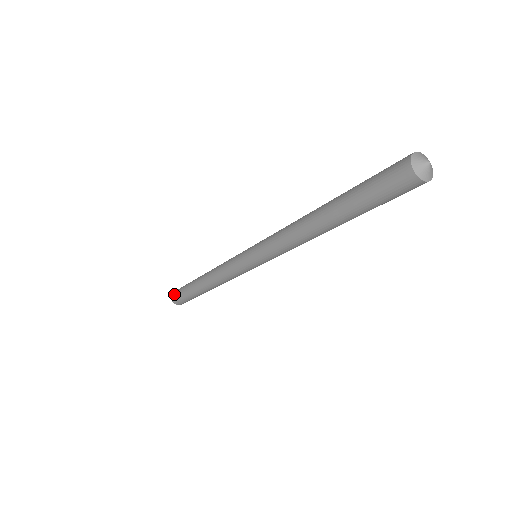
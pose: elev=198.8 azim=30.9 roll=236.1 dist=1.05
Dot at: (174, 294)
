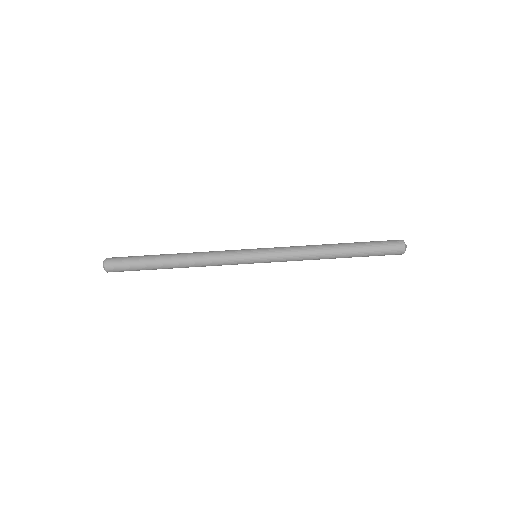
Dot at: (113, 258)
